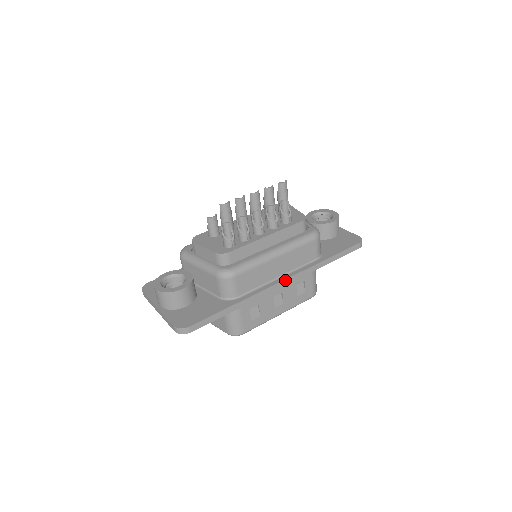
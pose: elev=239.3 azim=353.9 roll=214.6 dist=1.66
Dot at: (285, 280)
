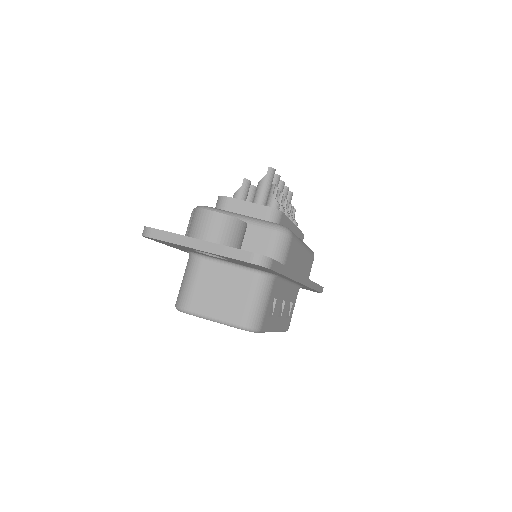
Dot at: (305, 278)
